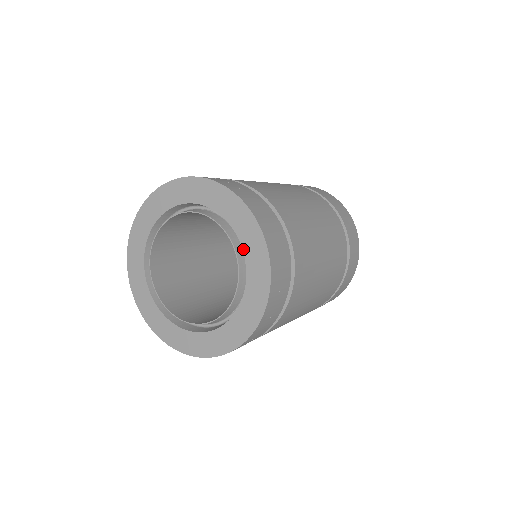
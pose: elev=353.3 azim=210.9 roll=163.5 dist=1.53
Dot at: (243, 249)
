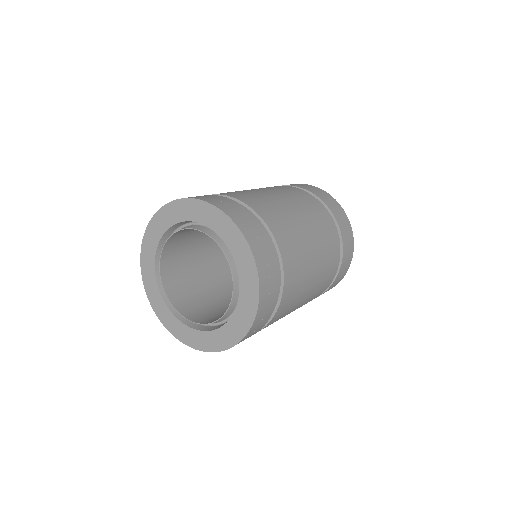
Dot at: (222, 239)
